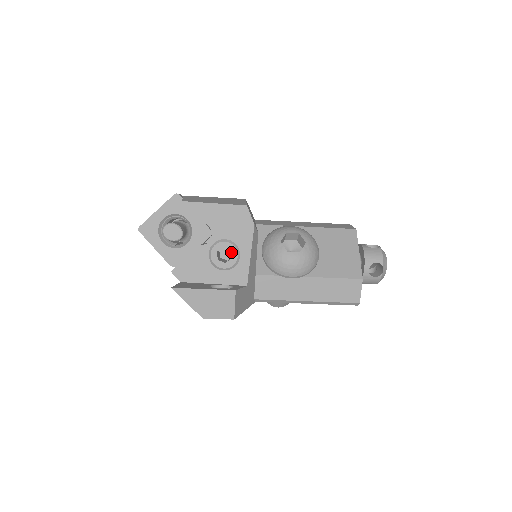
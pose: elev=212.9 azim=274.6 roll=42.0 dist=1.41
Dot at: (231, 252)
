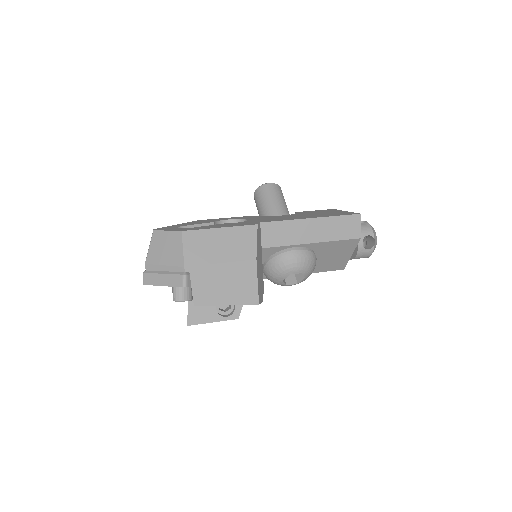
Dot at: occluded
